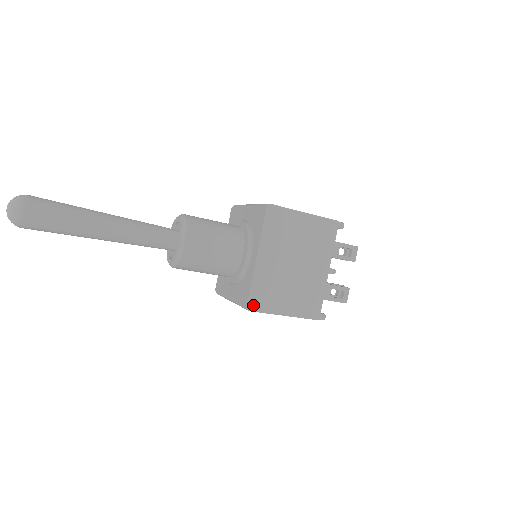
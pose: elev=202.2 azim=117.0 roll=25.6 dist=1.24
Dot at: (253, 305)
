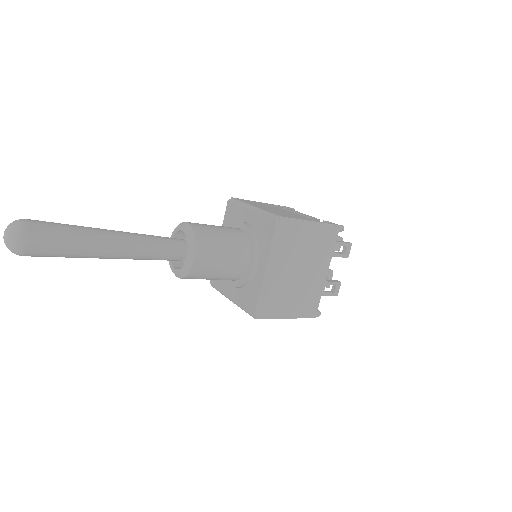
Dot at: (259, 313)
